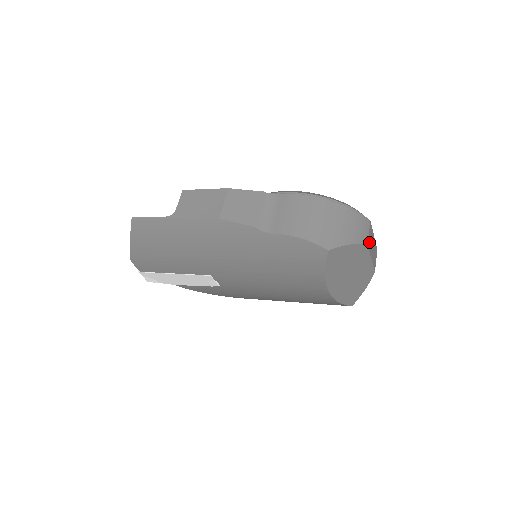
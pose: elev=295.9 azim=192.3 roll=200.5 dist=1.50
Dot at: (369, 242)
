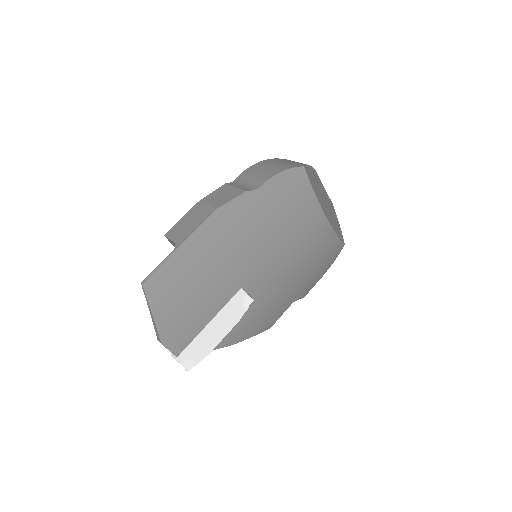
Dot at: occluded
